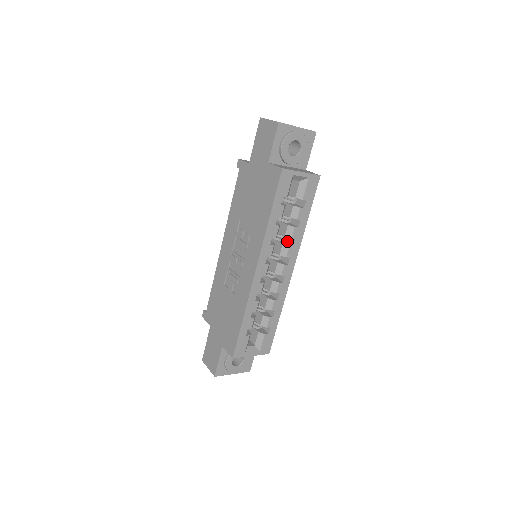
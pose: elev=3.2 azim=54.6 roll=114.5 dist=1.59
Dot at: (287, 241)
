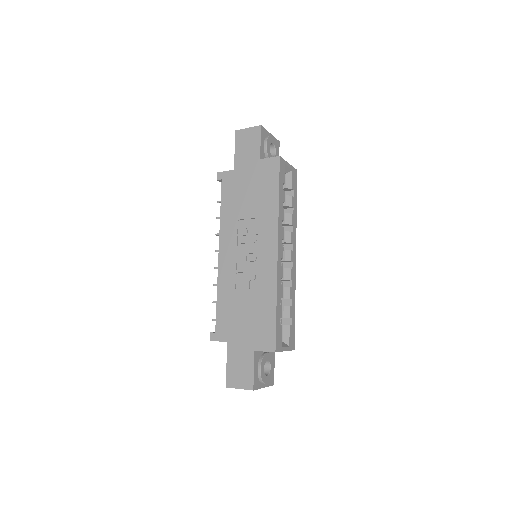
Dot at: occluded
